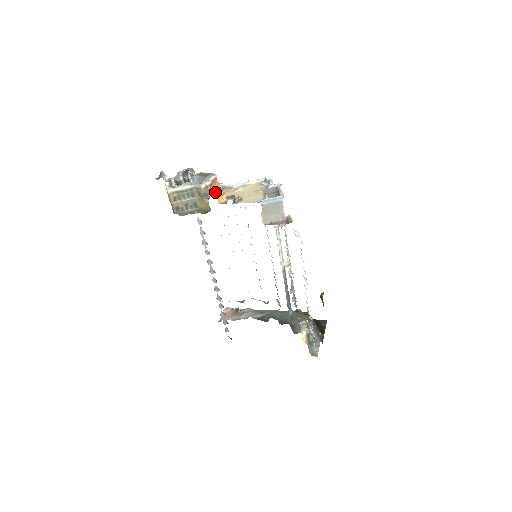
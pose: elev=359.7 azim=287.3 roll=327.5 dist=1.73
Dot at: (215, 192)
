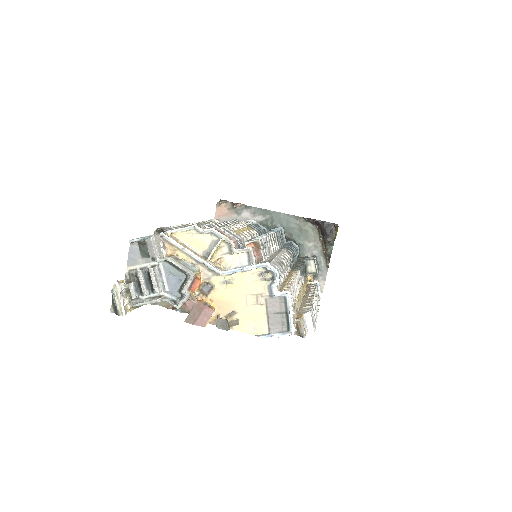
Dot at: (200, 320)
